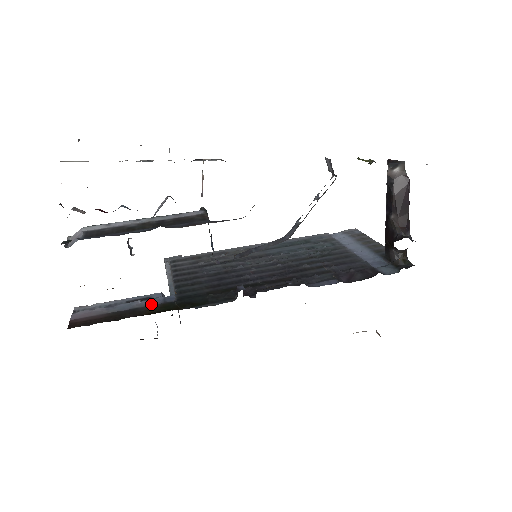
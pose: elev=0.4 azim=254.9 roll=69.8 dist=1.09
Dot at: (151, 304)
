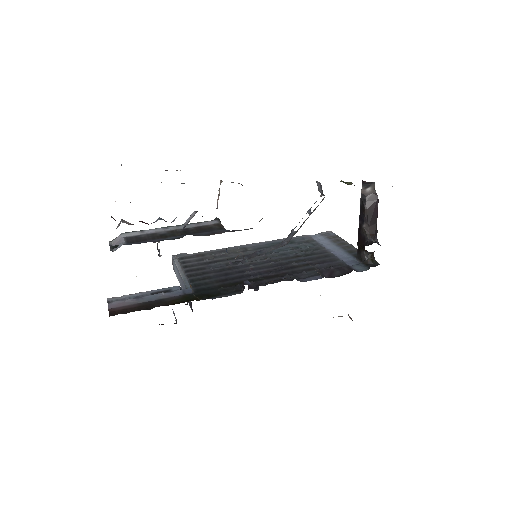
Dot at: (173, 295)
